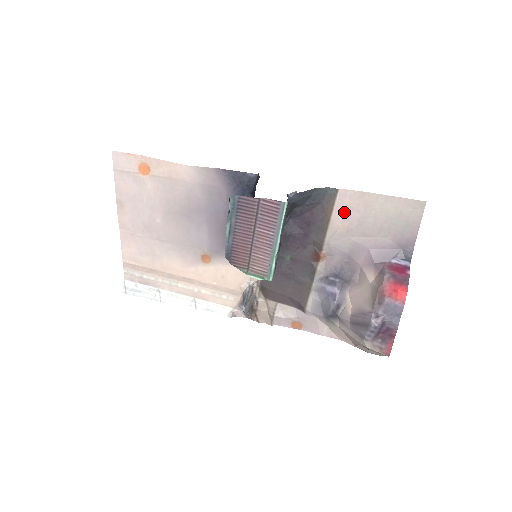
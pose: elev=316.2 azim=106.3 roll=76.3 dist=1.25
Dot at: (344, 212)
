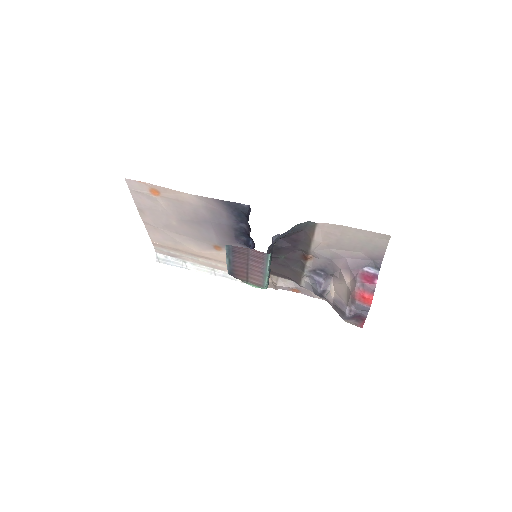
Dot at: (324, 235)
